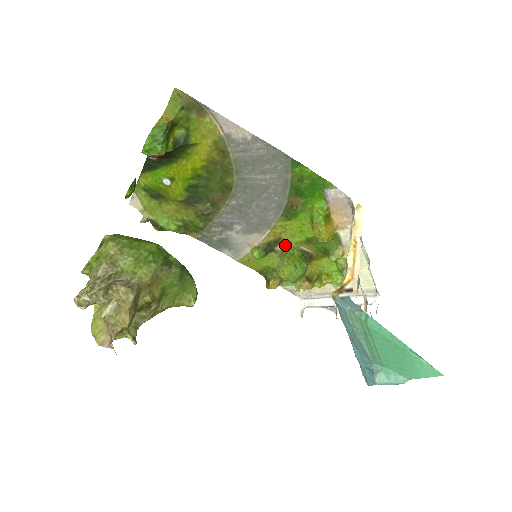
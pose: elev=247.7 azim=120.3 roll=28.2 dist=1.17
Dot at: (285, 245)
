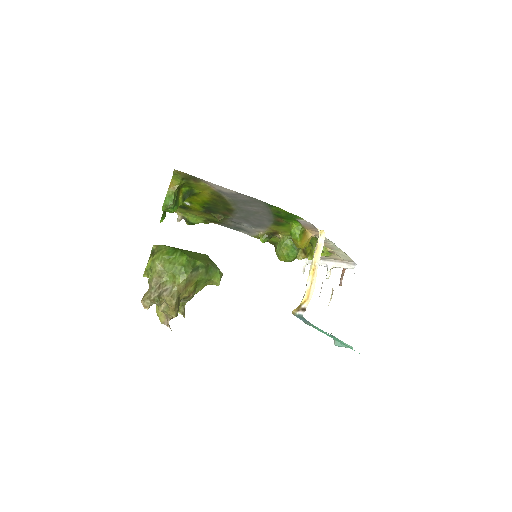
Dot at: (281, 236)
